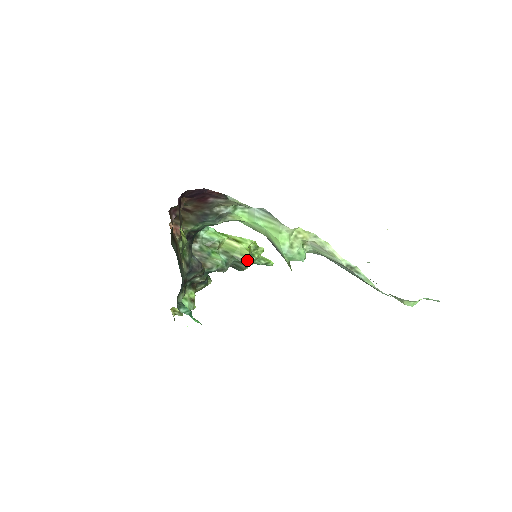
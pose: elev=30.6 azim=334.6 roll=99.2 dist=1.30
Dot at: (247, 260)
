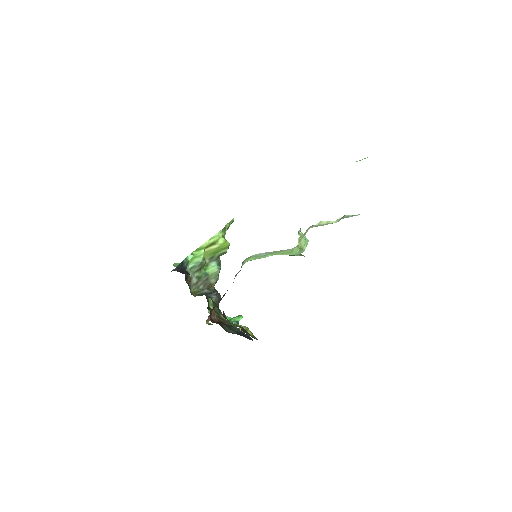
Dot at: occluded
